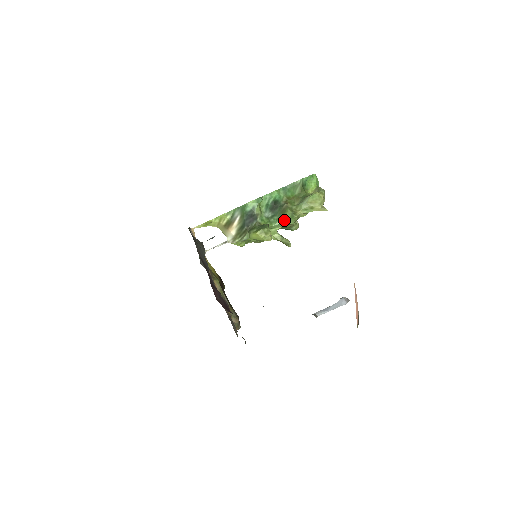
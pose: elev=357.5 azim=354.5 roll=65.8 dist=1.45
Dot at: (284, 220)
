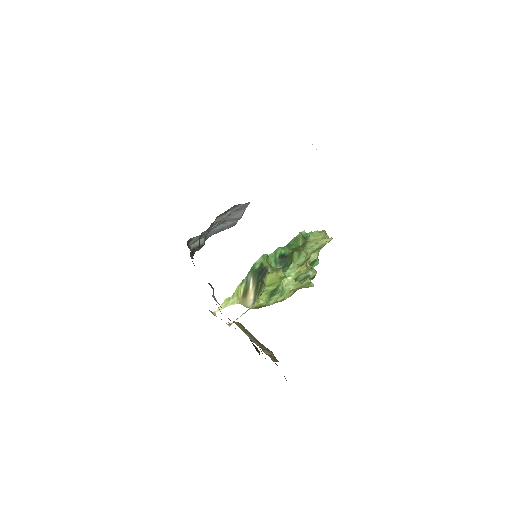
Dot at: (294, 262)
